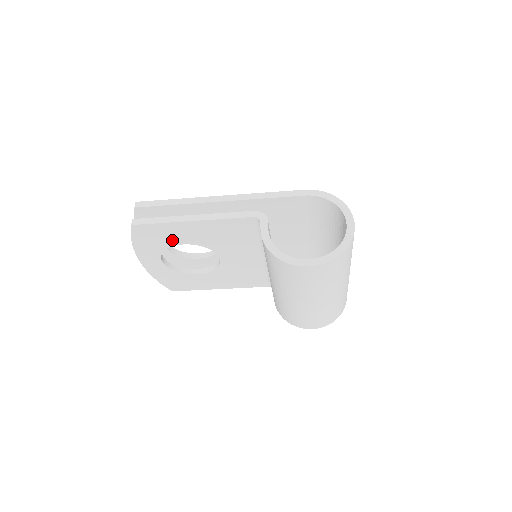
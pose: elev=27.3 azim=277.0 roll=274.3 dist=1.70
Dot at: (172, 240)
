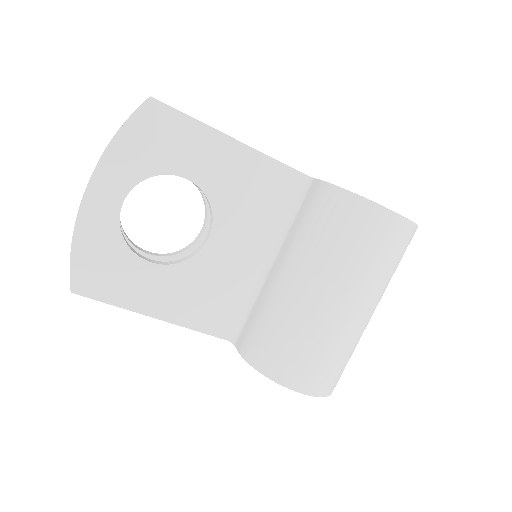
Dot at: (178, 161)
